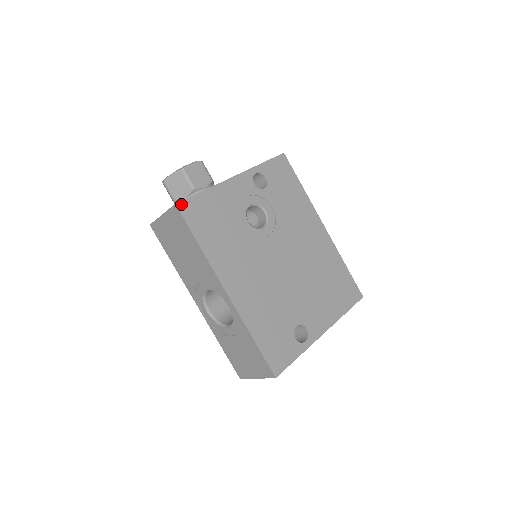
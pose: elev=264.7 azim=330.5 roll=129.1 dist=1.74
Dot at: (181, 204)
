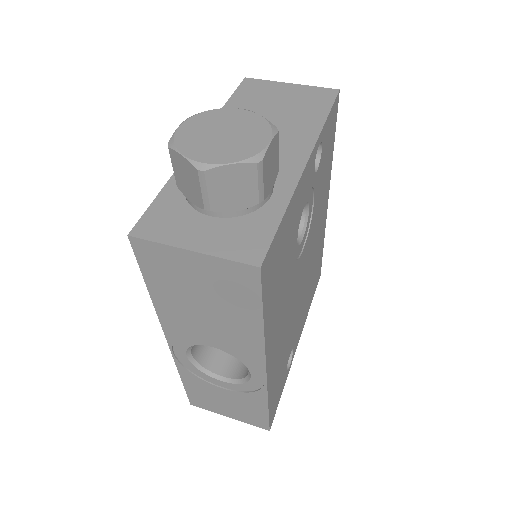
Dot at: (265, 262)
